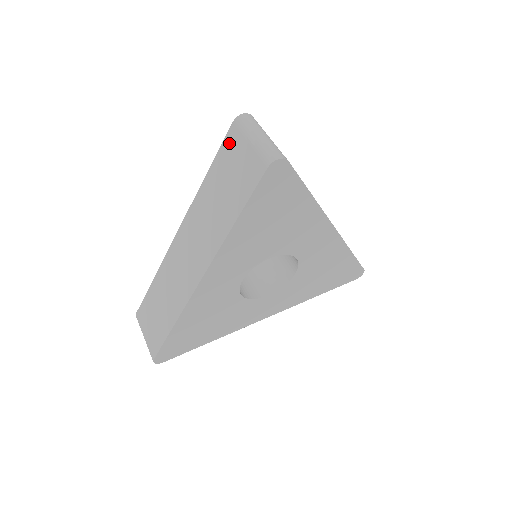
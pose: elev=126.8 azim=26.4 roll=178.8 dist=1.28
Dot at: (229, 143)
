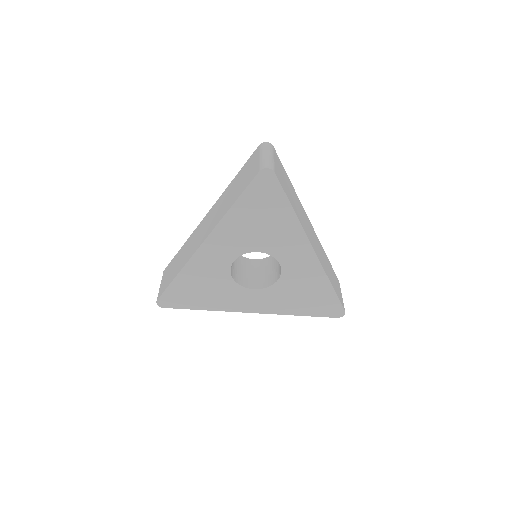
Dot at: (252, 158)
